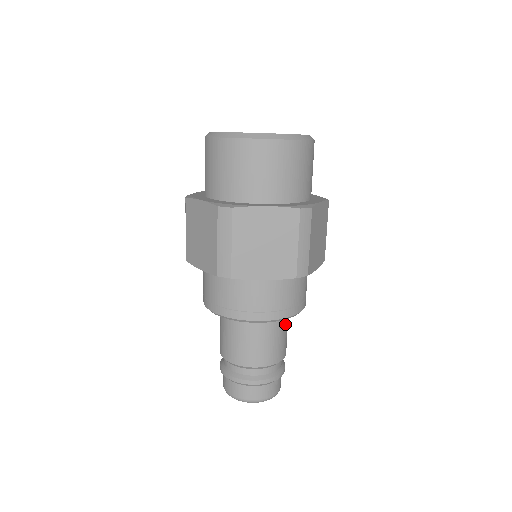
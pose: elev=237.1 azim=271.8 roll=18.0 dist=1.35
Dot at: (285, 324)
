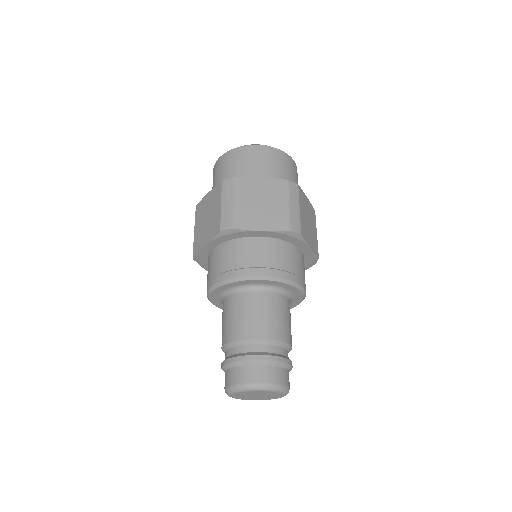
Dot at: (287, 307)
